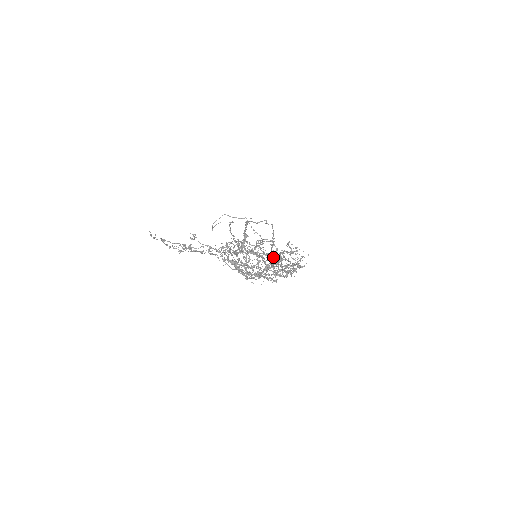
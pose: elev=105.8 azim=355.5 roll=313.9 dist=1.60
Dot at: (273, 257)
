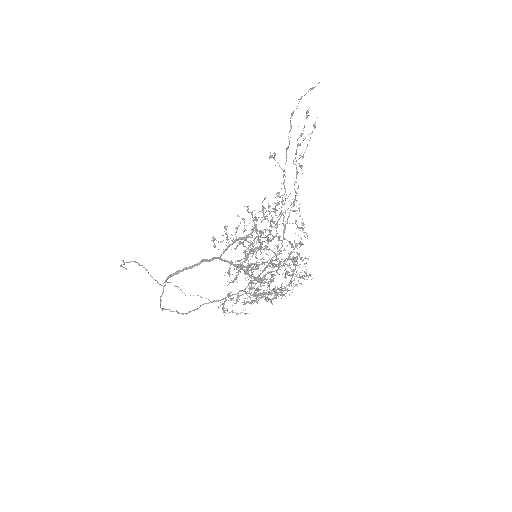
Dot at: occluded
